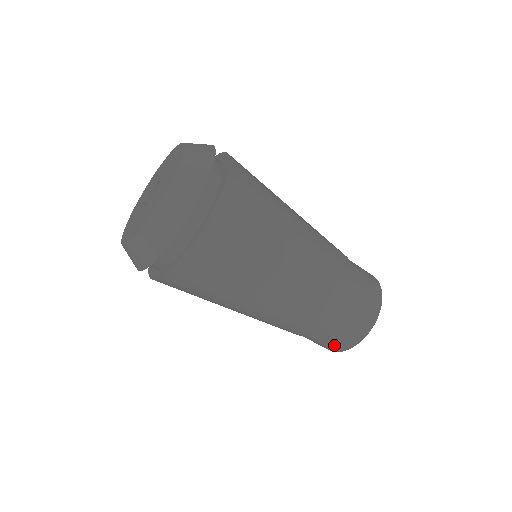
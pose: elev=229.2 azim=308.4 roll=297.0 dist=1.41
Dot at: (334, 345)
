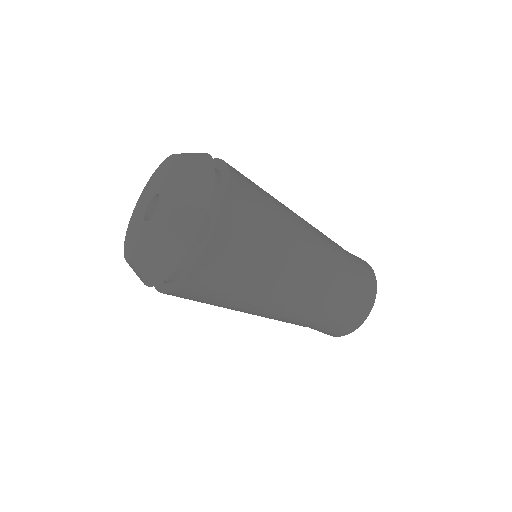
Dot at: (351, 321)
